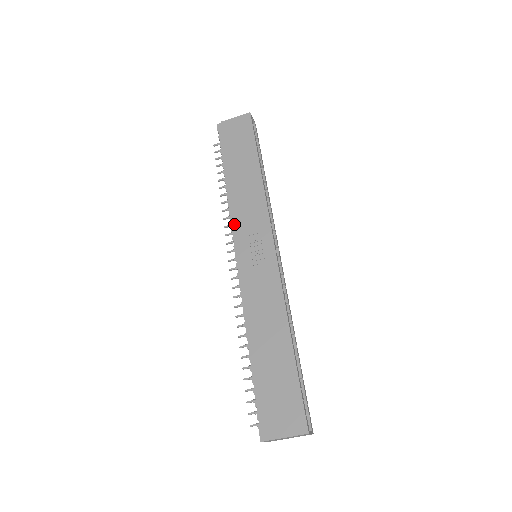
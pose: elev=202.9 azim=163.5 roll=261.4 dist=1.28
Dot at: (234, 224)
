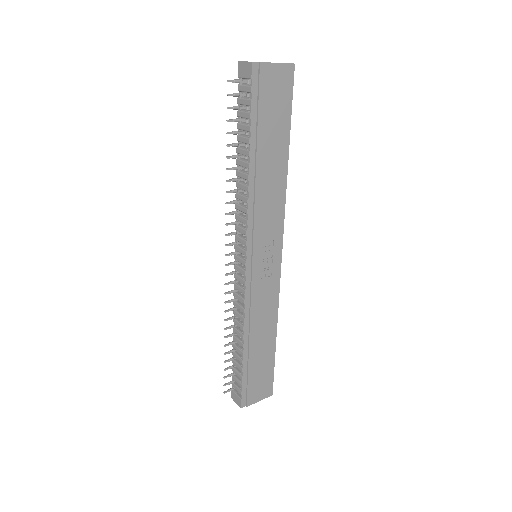
Dot at: (251, 226)
